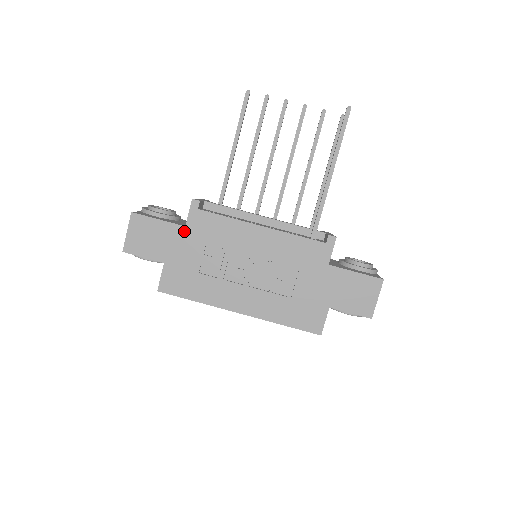
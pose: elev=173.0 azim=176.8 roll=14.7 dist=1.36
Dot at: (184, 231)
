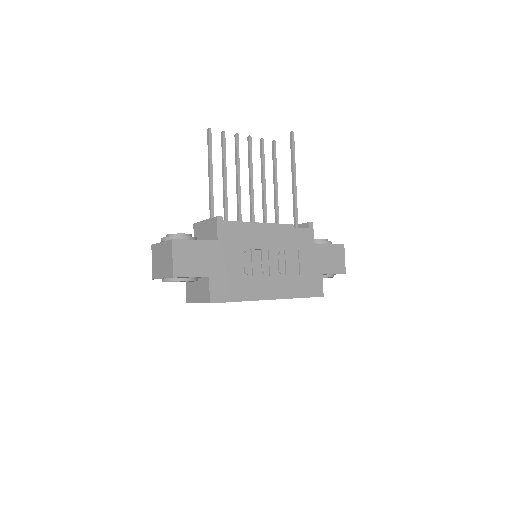
Dot at: (218, 245)
